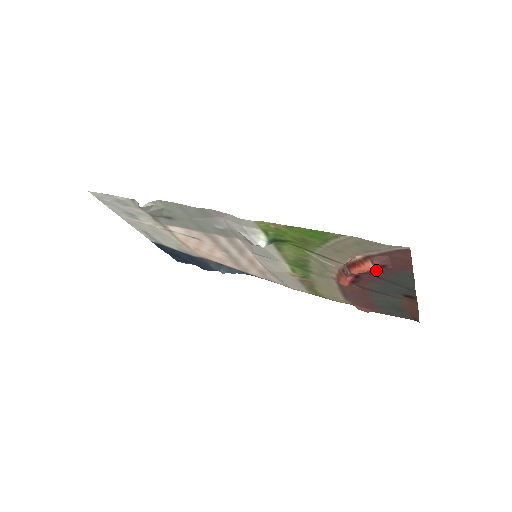
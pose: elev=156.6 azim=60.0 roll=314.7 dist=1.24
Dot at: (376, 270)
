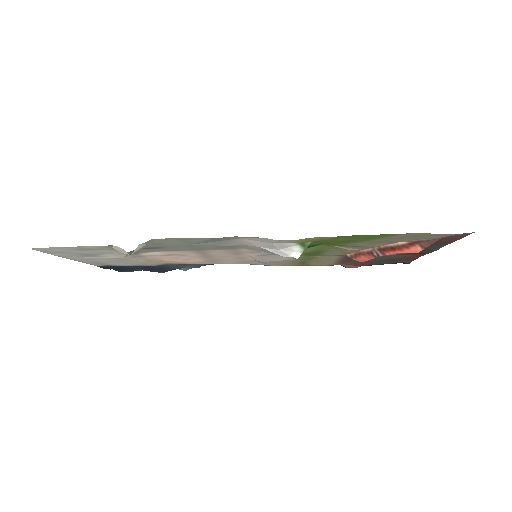
Dot at: occluded
